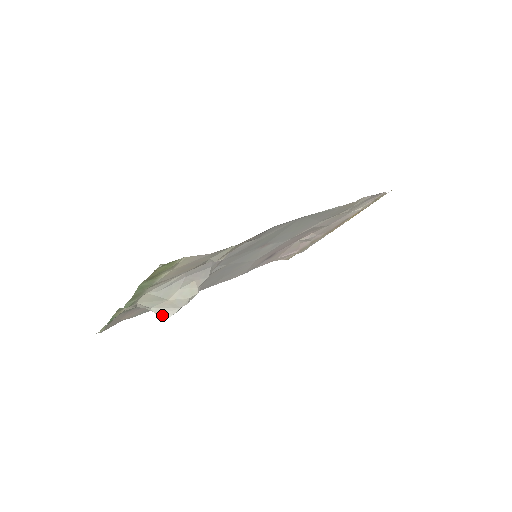
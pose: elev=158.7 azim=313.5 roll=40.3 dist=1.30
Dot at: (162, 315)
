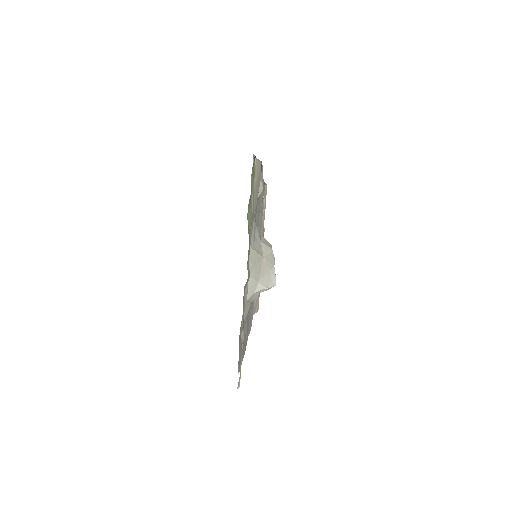
Dot at: (270, 285)
